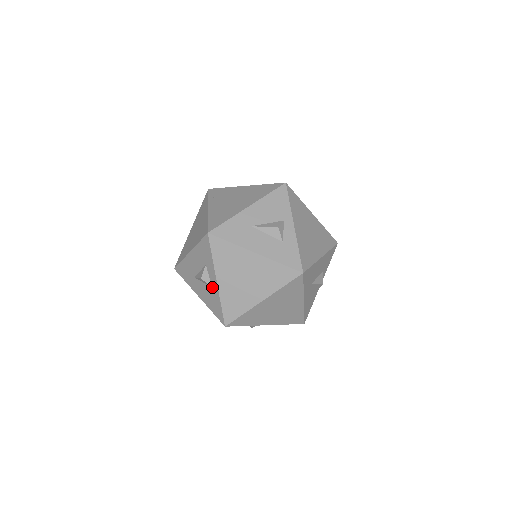
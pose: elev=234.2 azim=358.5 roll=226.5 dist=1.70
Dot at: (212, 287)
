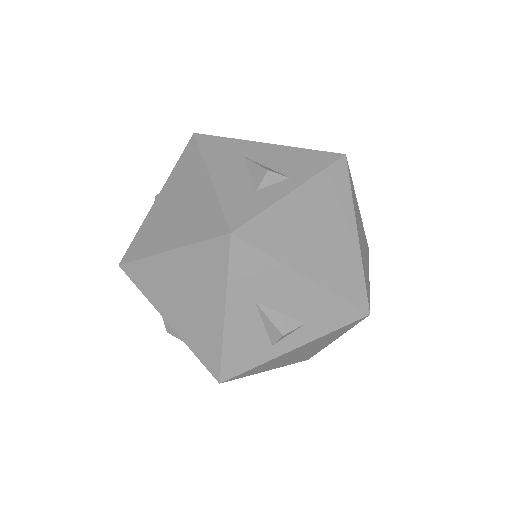
Dot at: occluded
